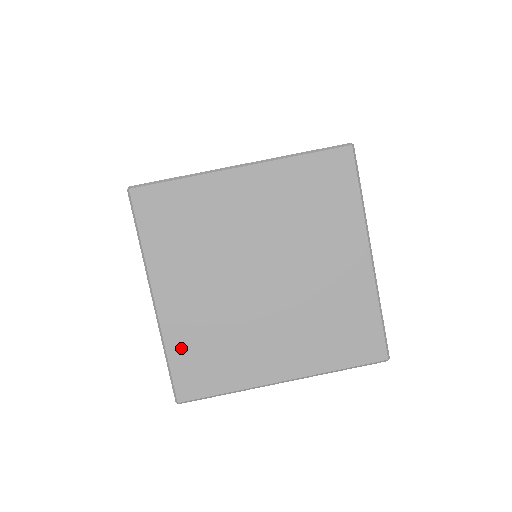
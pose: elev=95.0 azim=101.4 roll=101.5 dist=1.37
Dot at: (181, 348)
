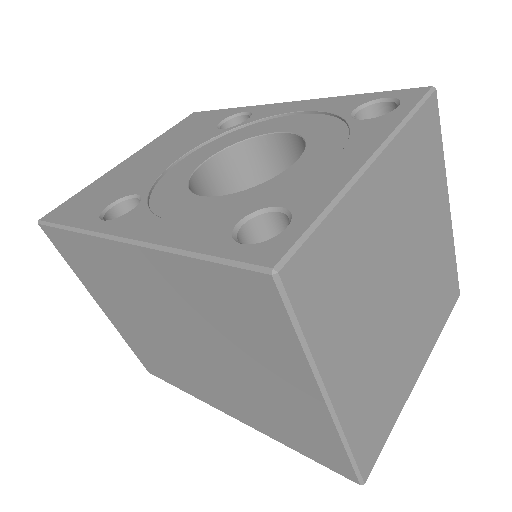
Dot at: (359, 428)
